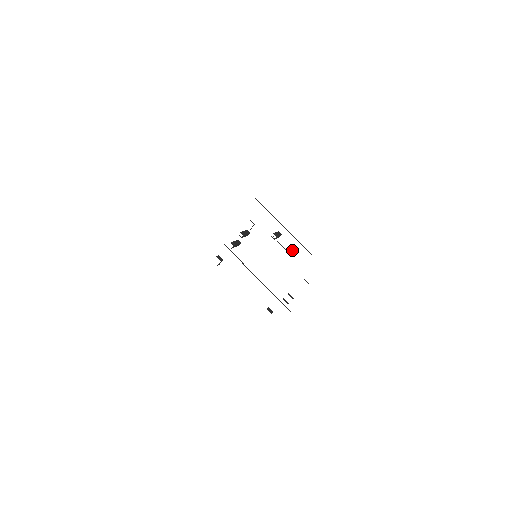
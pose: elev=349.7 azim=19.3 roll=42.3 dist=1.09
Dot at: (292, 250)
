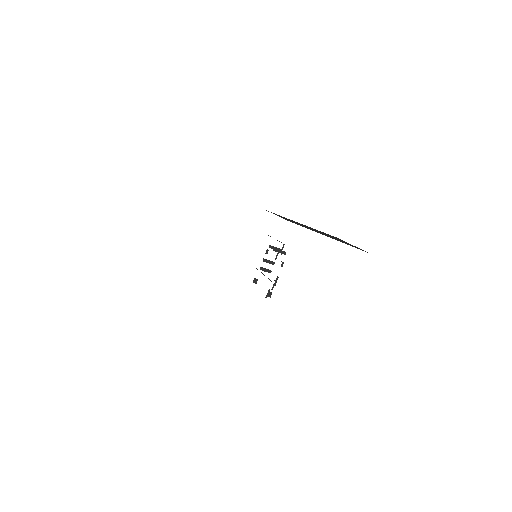
Dot at: (277, 249)
